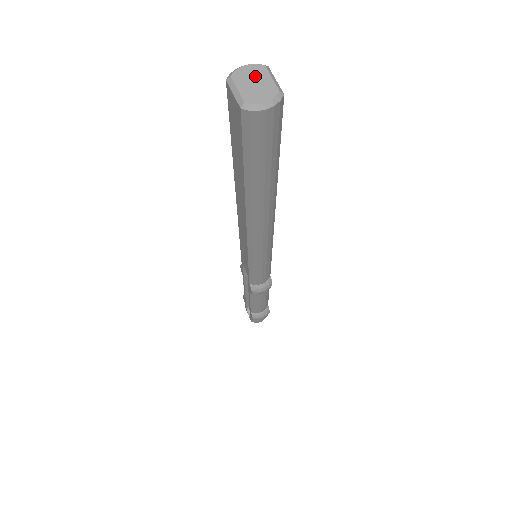
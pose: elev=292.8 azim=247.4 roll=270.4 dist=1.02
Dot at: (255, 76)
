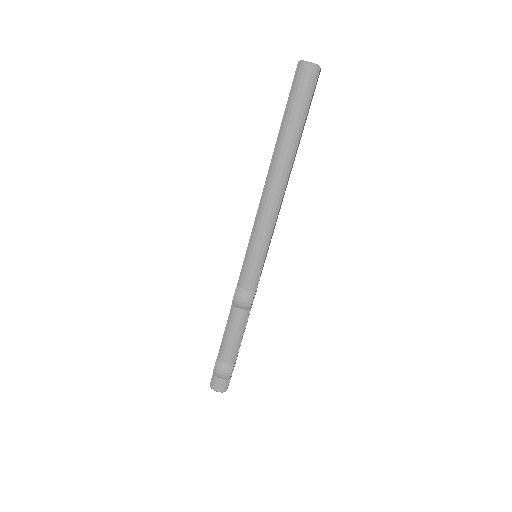
Dot at: occluded
